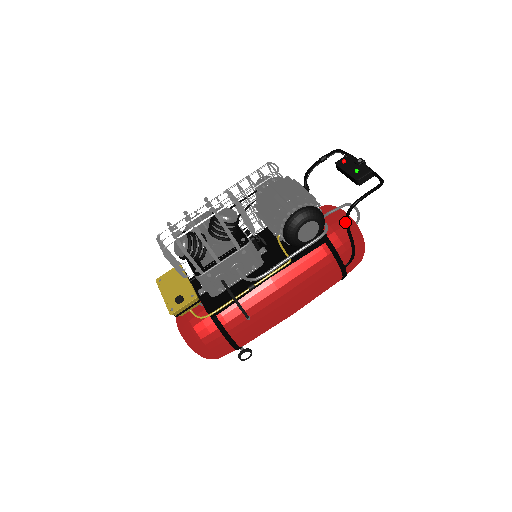
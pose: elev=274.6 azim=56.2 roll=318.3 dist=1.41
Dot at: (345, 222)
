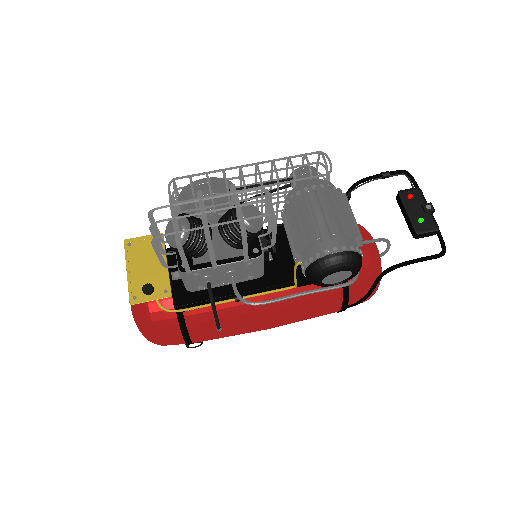
Dot at: (379, 275)
